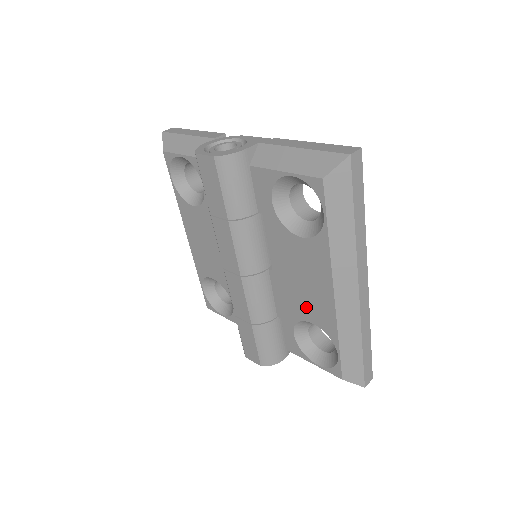
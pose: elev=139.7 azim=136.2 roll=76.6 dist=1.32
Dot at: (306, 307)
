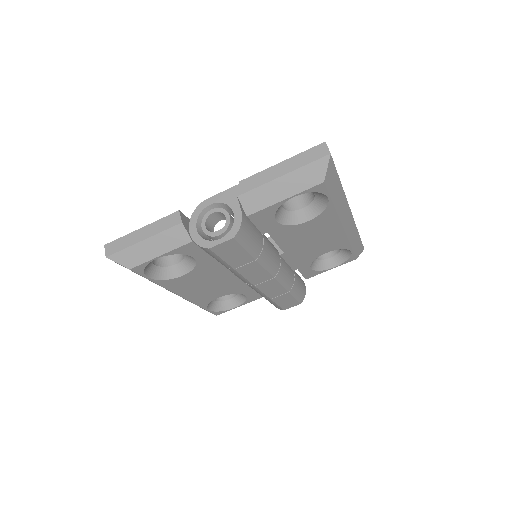
Dot at: (320, 249)
